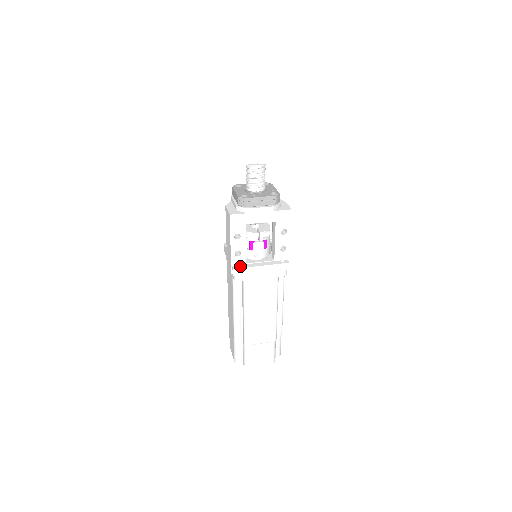
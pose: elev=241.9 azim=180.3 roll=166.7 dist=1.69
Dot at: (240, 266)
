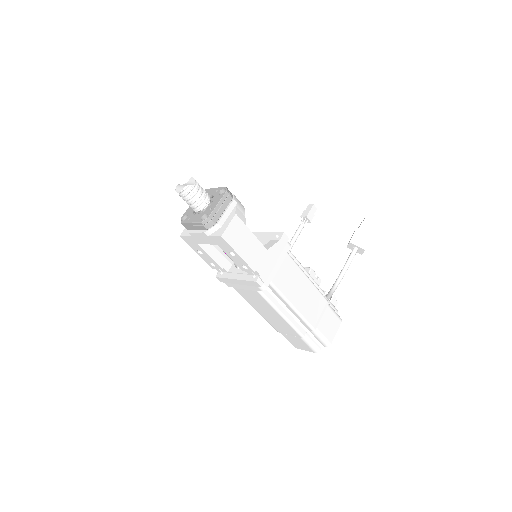
Dot at: (222, 274)
